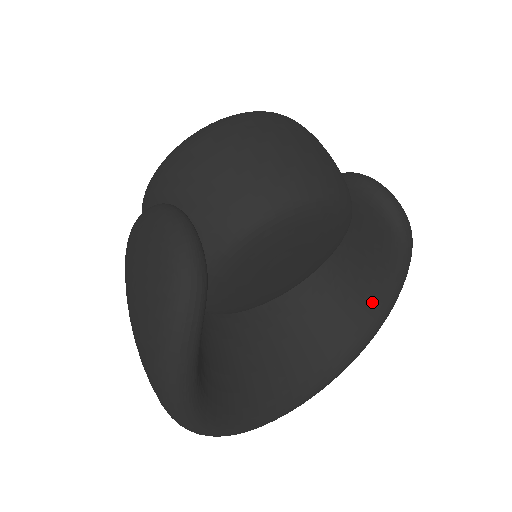
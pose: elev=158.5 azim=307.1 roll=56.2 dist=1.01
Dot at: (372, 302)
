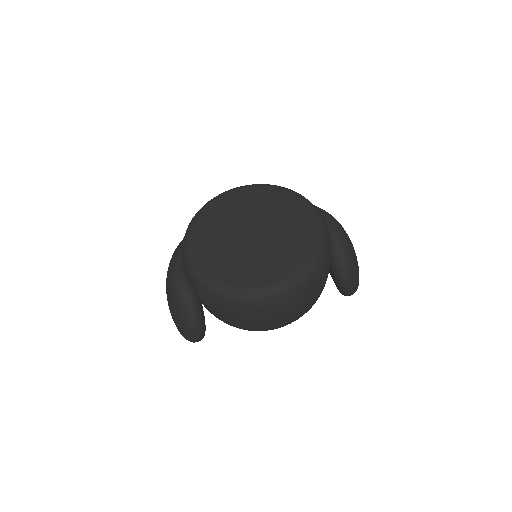
Dot at: occluded
